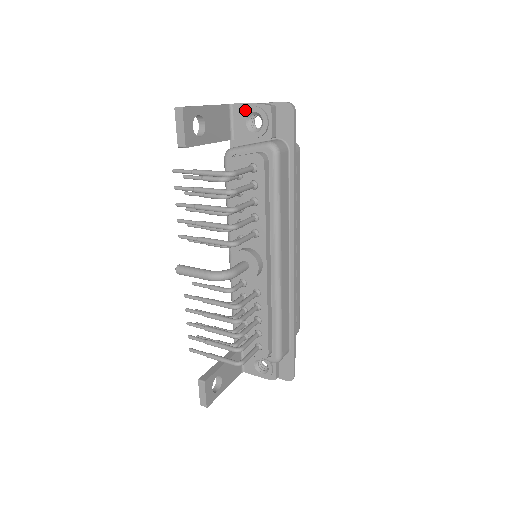
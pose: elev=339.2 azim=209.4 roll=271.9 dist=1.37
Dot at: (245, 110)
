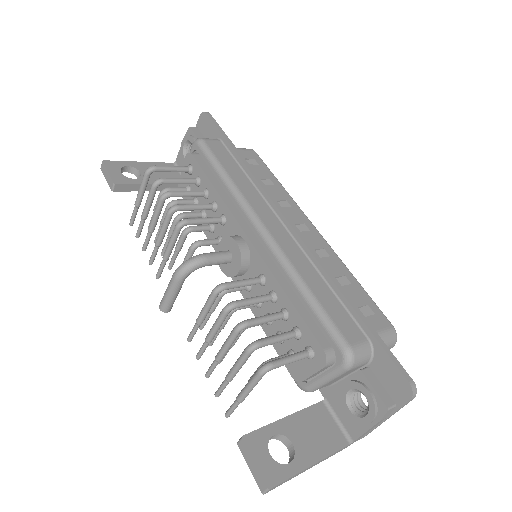
Dot at: (180, 152)
